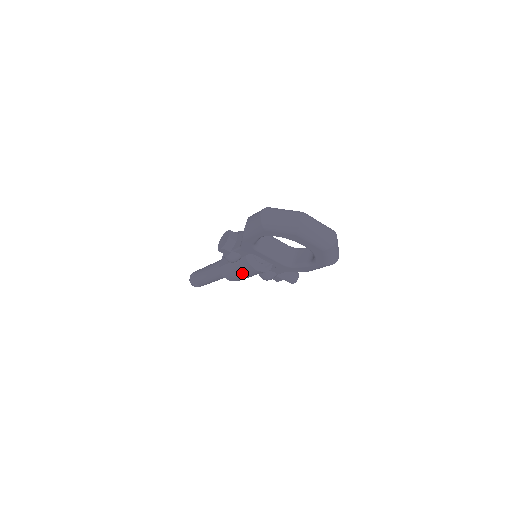
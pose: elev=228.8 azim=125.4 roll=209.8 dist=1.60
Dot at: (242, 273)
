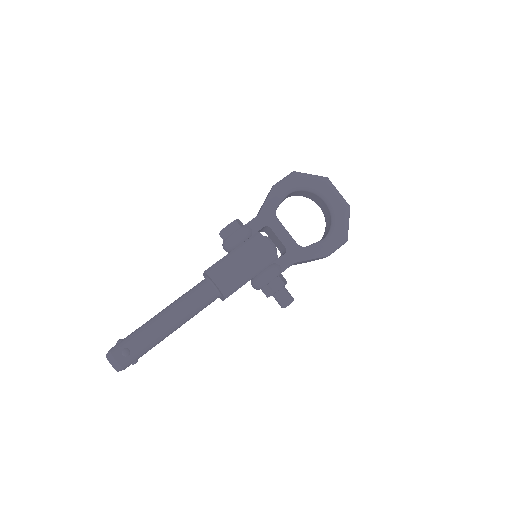
Dot at: (246, 258)
